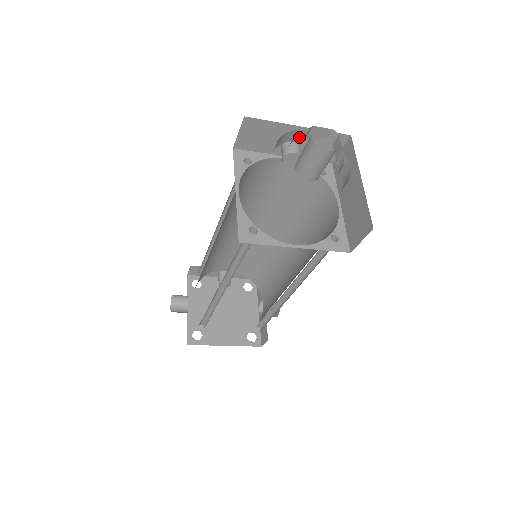
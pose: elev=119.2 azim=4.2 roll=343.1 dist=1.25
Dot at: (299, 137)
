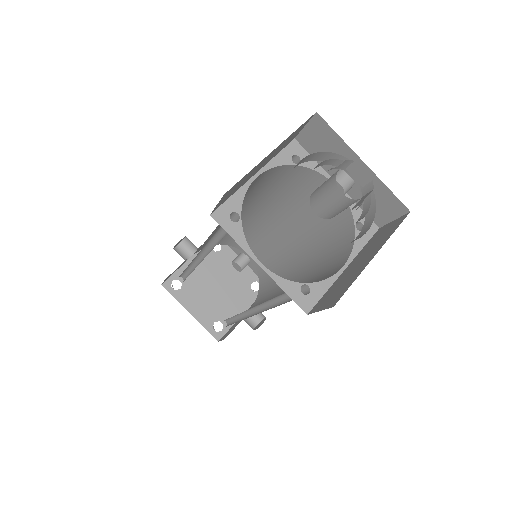
Dot at: occluded
